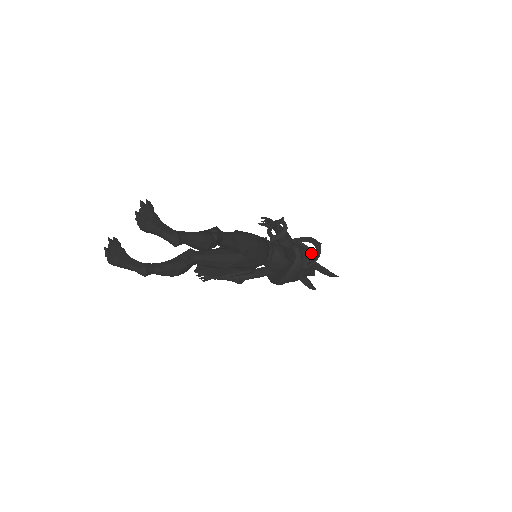
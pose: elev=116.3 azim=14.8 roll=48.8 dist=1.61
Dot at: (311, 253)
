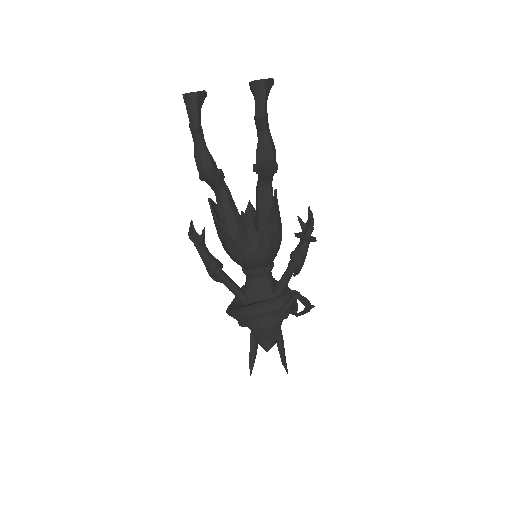
Dot at: (295, 311)
